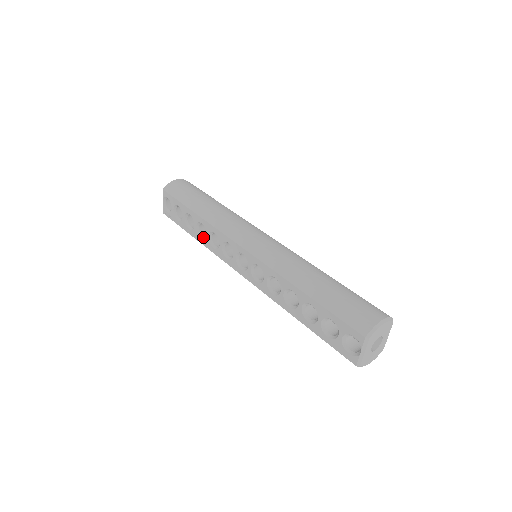
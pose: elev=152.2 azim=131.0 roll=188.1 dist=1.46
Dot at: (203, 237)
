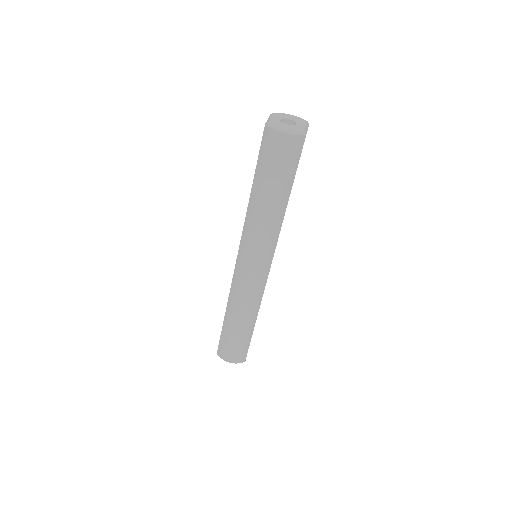
Dot at: occluded
